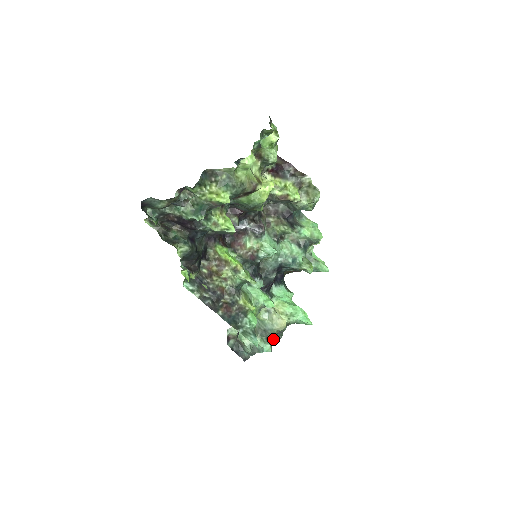
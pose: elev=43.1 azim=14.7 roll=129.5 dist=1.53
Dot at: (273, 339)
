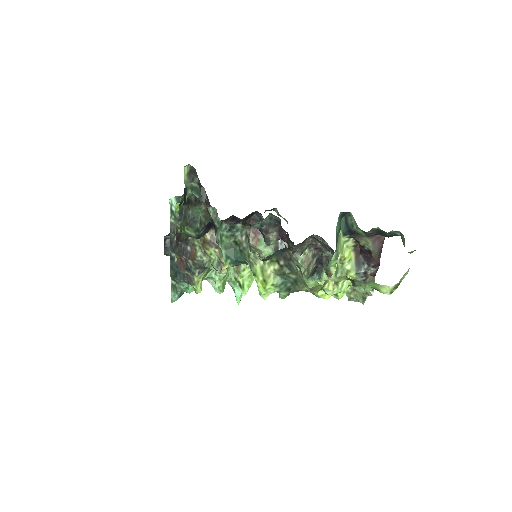
Dot at: occluded
